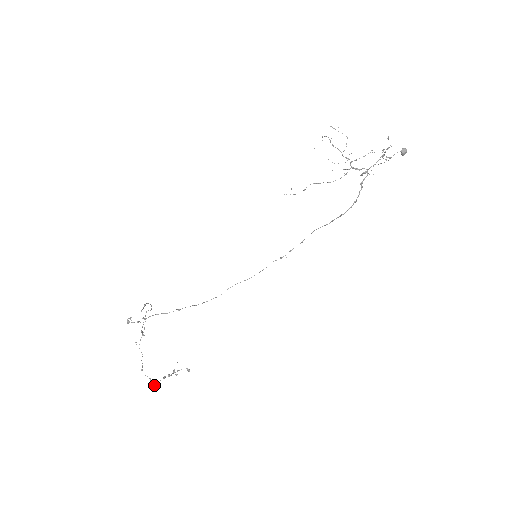
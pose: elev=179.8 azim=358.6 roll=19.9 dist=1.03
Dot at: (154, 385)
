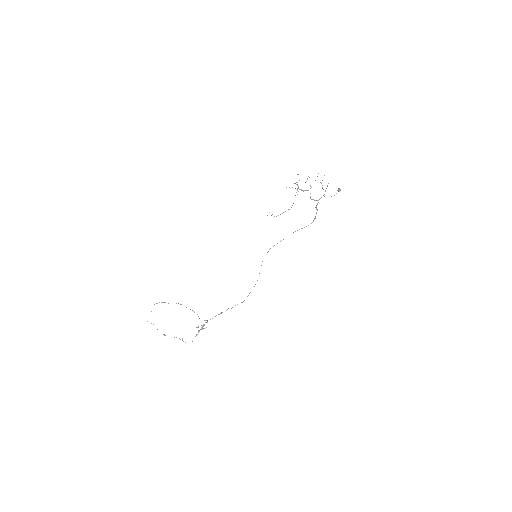
Dot at: (192, 341)
